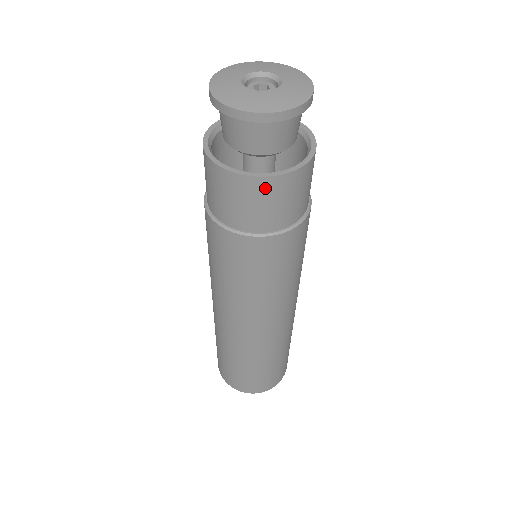
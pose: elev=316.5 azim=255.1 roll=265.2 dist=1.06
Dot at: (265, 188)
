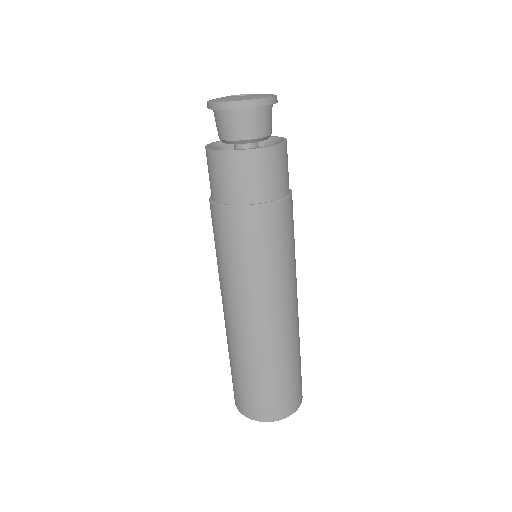
Dot at: (249, 160)
